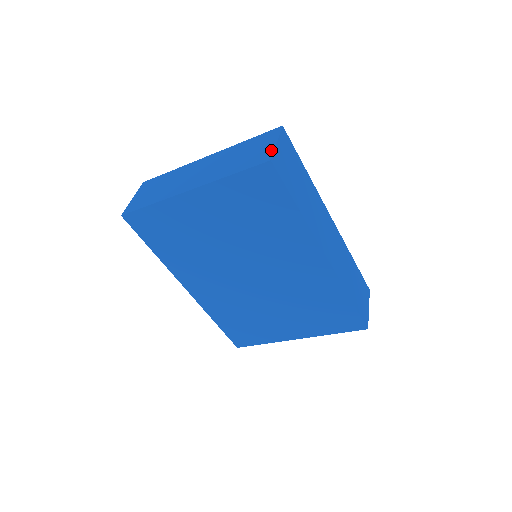
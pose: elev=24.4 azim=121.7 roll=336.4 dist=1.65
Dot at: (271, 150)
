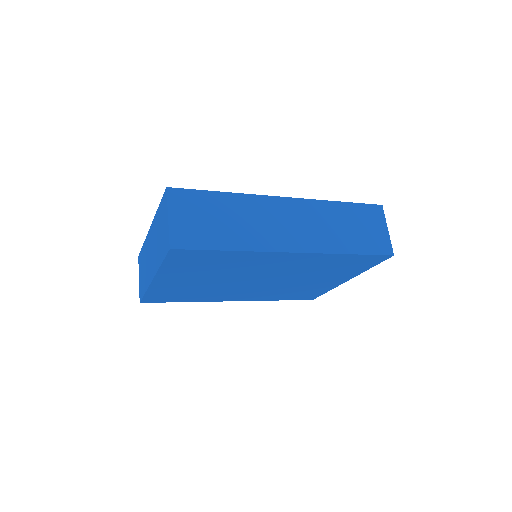
Dot at: (167, 232)
